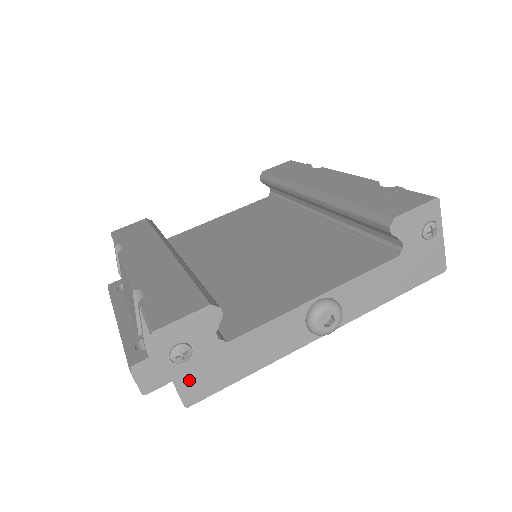
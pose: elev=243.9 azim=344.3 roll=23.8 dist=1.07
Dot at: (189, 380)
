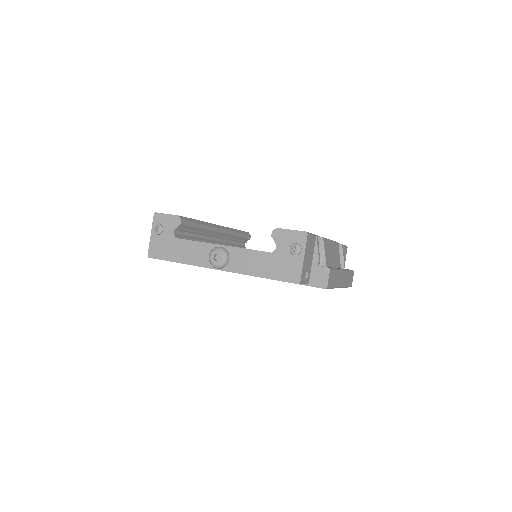
Dot at: (155, 244)
